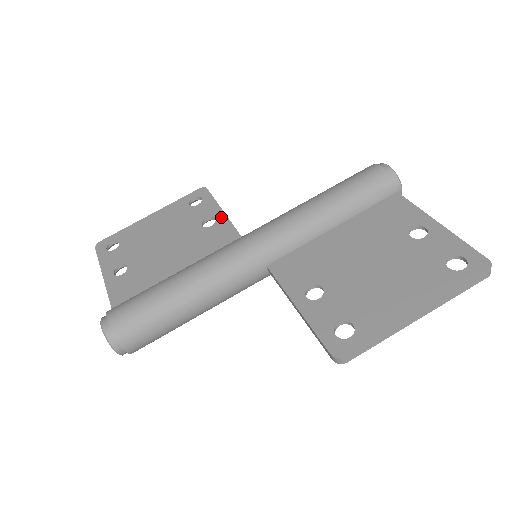
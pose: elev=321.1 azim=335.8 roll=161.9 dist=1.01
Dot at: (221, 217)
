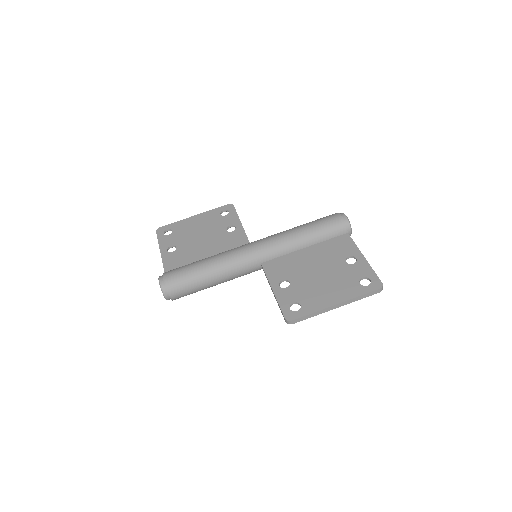
Dot at: (239, 227)
